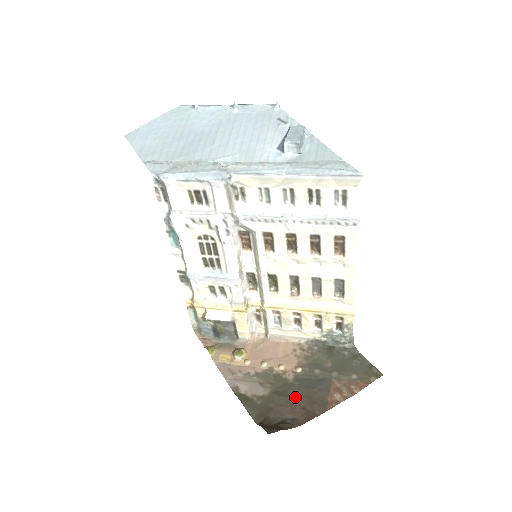
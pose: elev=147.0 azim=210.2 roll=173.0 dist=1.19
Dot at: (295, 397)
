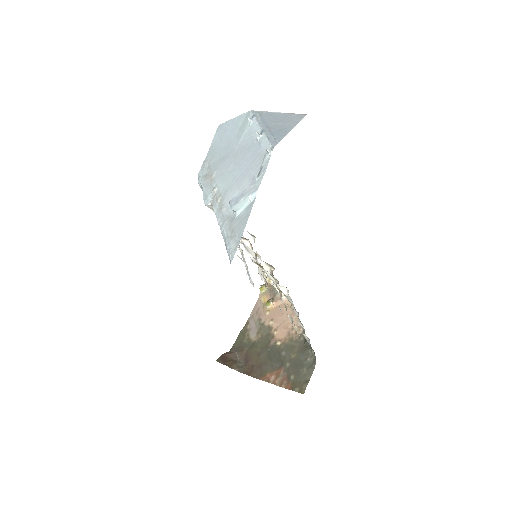
Dot at: (257, 356)
